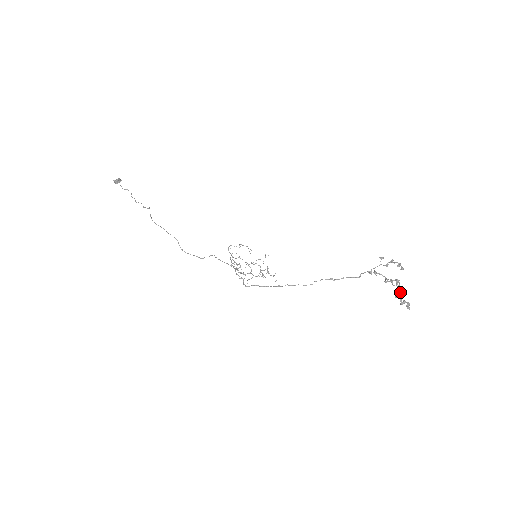
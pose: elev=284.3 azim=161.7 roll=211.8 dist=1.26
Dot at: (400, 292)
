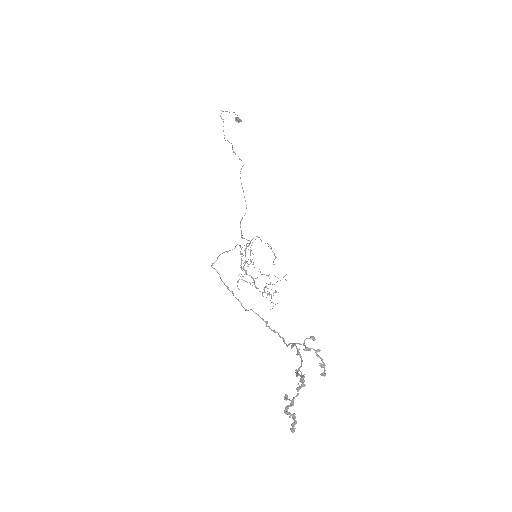
Dot at: (295, 396)
